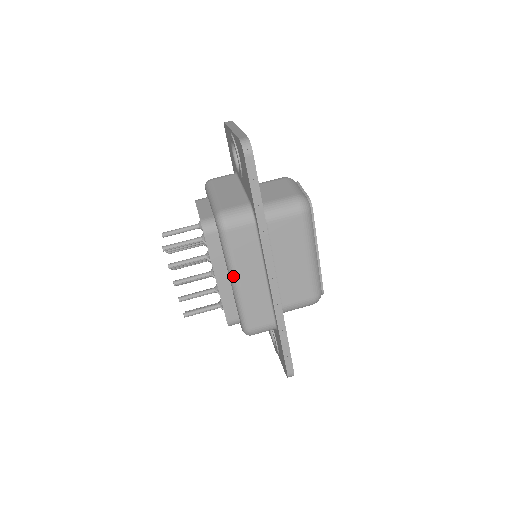
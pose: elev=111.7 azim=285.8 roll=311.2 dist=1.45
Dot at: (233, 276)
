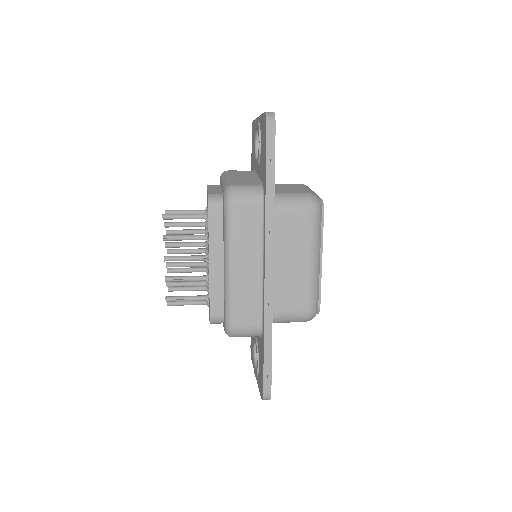
Dot at: (228, 257)
